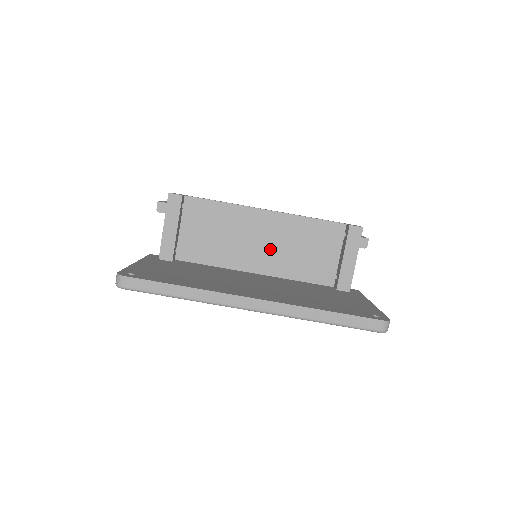
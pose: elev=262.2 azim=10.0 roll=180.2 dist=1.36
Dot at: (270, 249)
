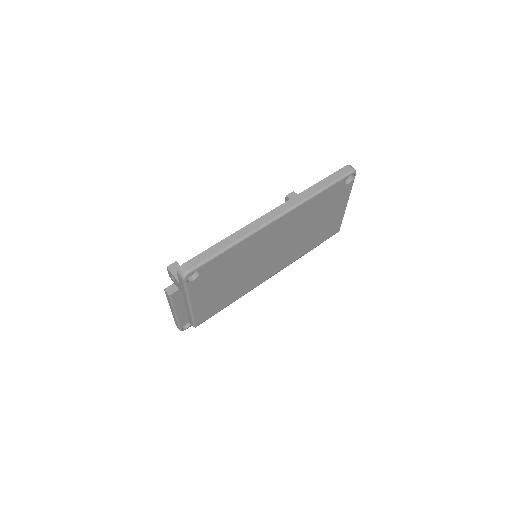
Dot at: occluded
